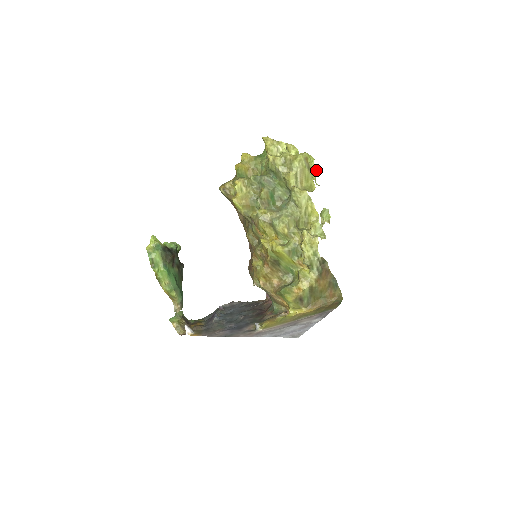
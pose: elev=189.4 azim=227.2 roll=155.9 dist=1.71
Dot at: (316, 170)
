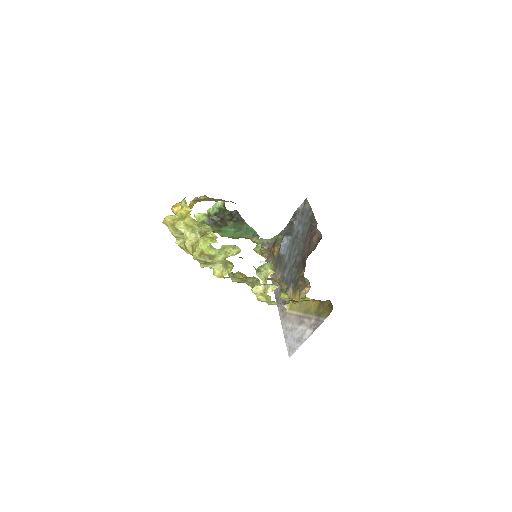
Dot at: (223, 247)
